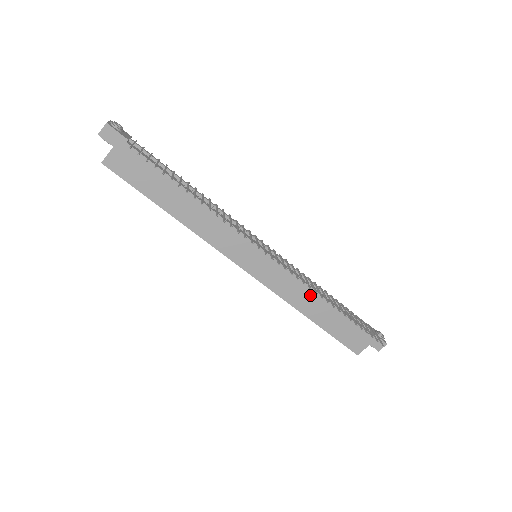
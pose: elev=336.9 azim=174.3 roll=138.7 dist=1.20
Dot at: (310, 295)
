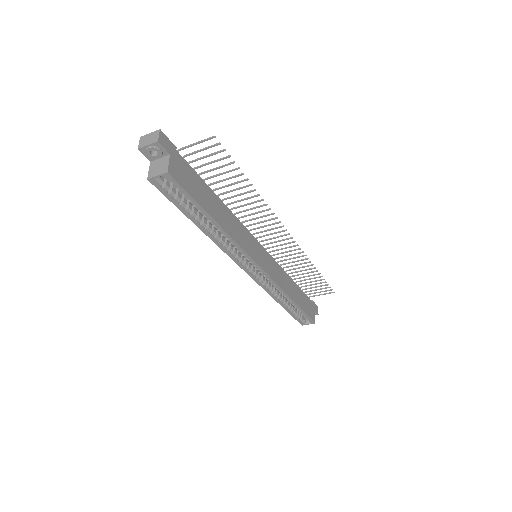
Dot at: (287, 279)
